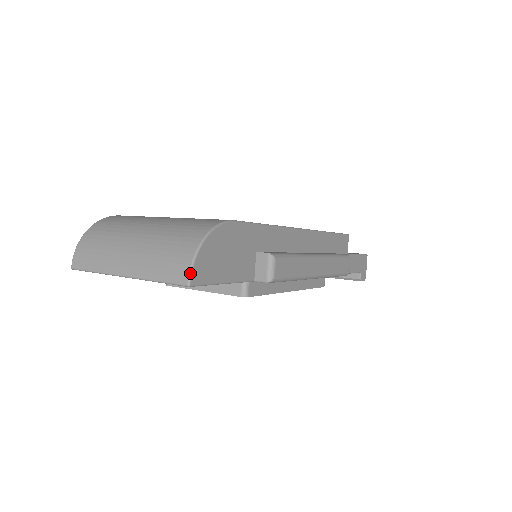
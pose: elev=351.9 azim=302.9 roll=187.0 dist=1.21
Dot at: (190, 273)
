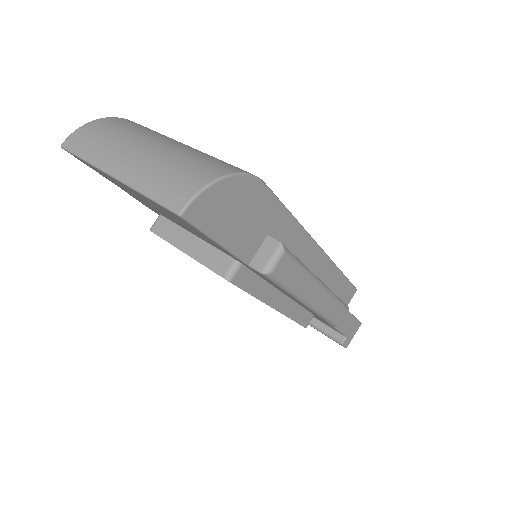
Dot at: (190, 202)
